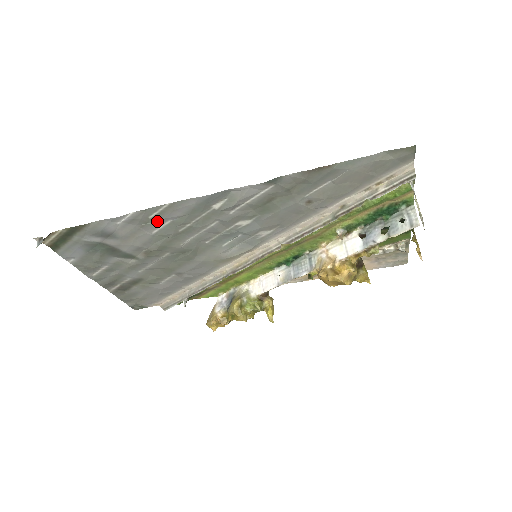
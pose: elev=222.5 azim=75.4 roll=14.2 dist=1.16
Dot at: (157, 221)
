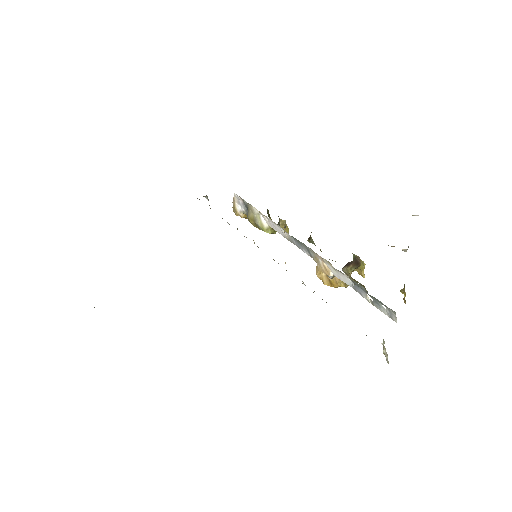
Dot at: occluded
